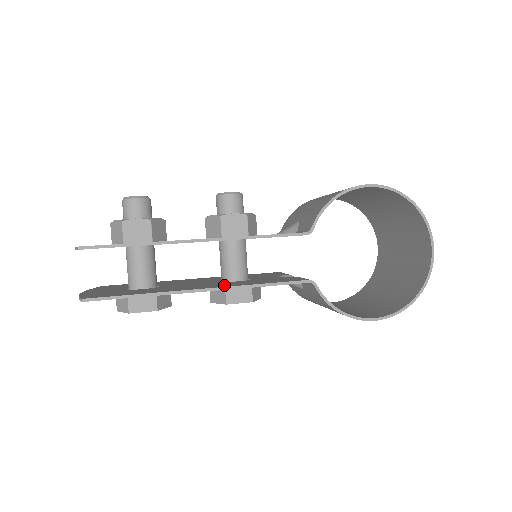
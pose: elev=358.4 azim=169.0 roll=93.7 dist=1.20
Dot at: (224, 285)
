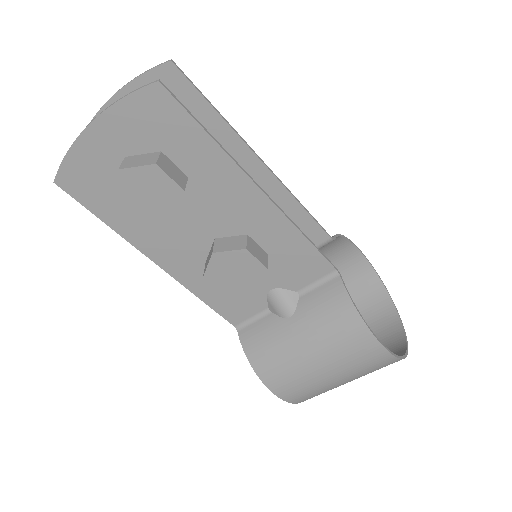
Dot at: (266, 215)
